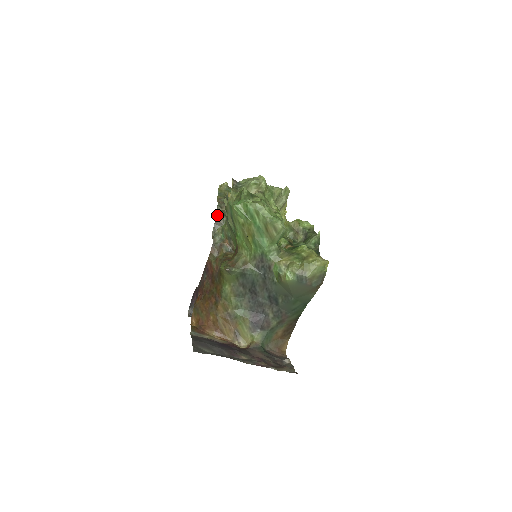
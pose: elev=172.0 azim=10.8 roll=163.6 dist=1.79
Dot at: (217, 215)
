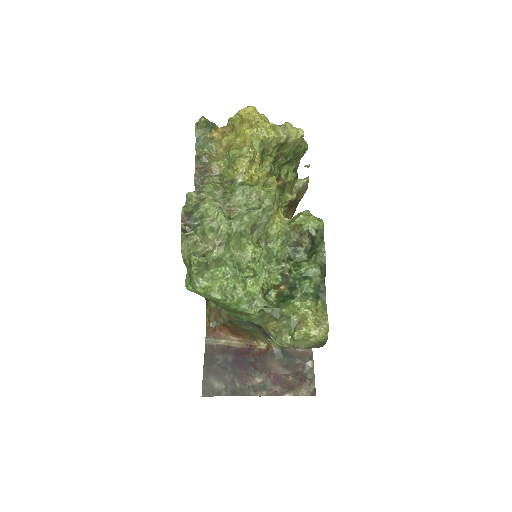
Dot at: occluded
